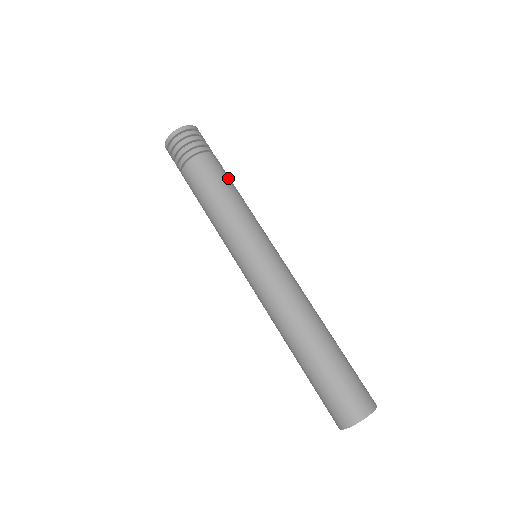
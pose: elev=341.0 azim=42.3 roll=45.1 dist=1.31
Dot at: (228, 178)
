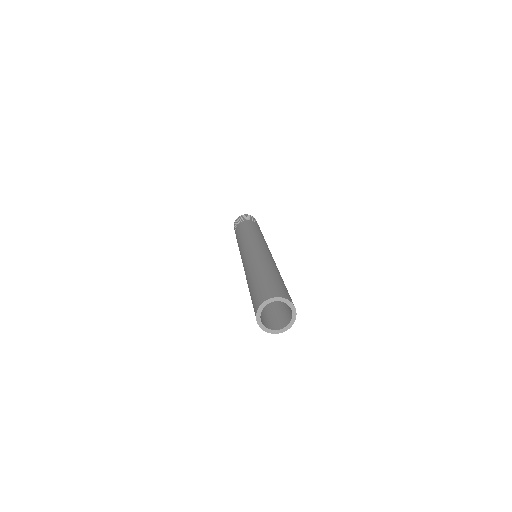
Dot at: (256, 227)
